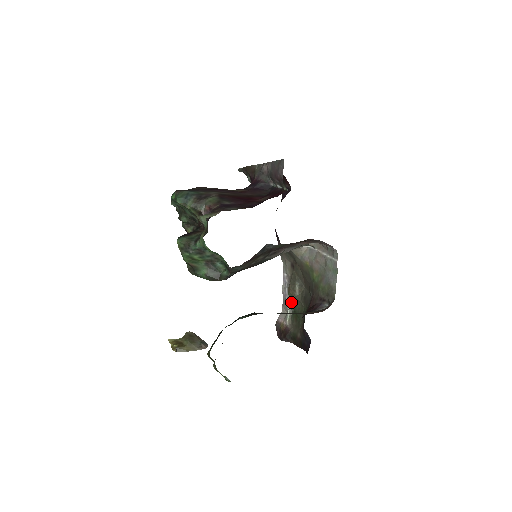
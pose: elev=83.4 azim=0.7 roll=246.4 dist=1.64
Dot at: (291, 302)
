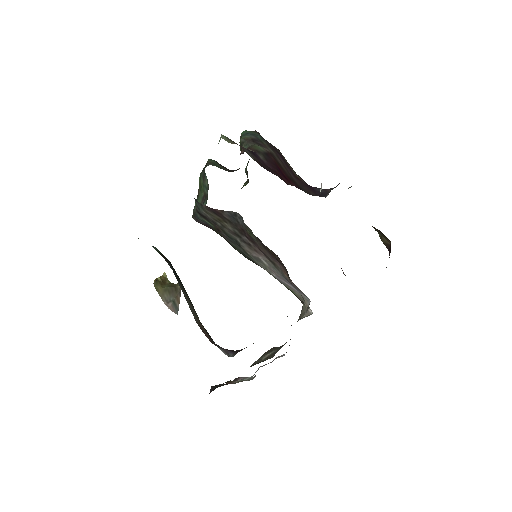
Dot at: occluded
